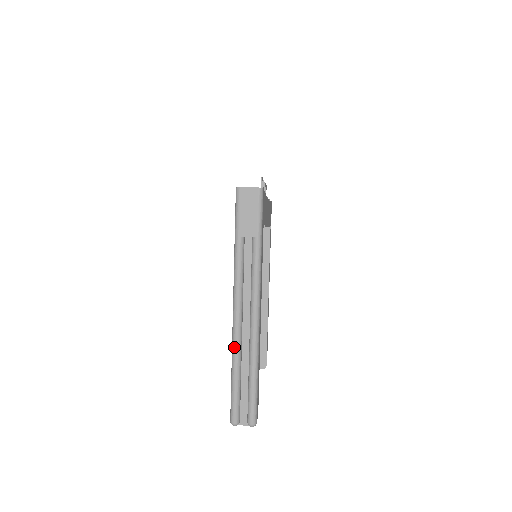
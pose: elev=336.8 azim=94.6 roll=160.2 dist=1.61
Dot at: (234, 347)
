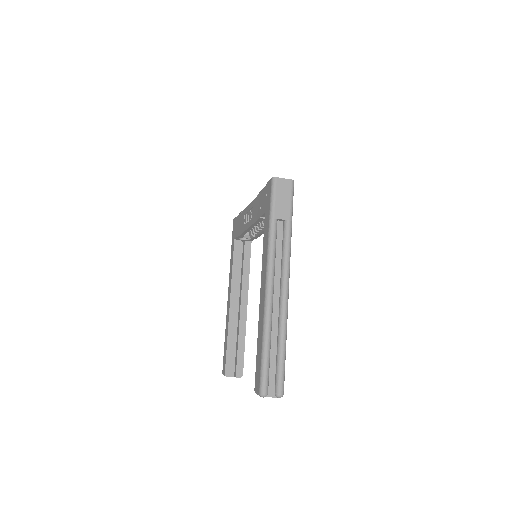
Dot at: (267, 318)
